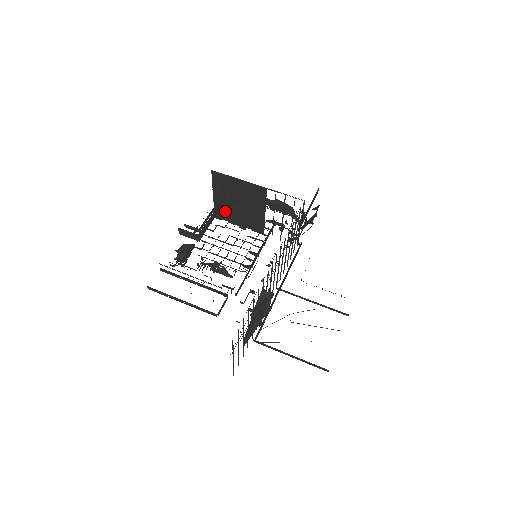
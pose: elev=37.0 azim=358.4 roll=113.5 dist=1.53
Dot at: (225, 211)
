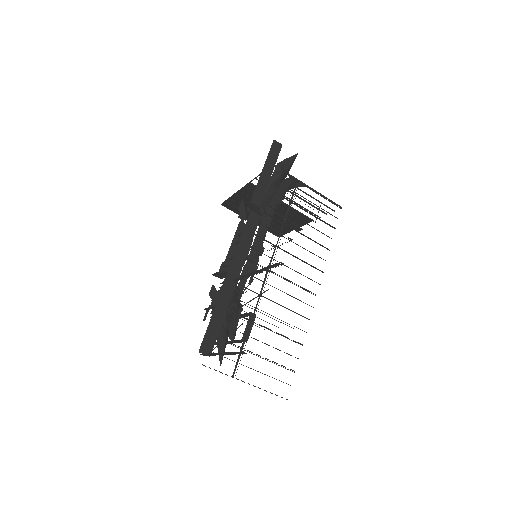
Dot at: (273, 227)
